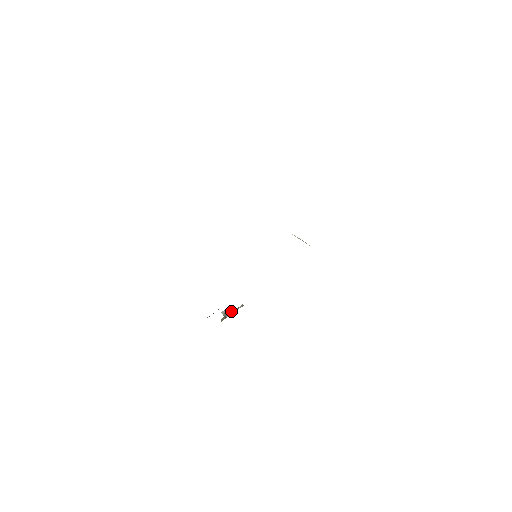
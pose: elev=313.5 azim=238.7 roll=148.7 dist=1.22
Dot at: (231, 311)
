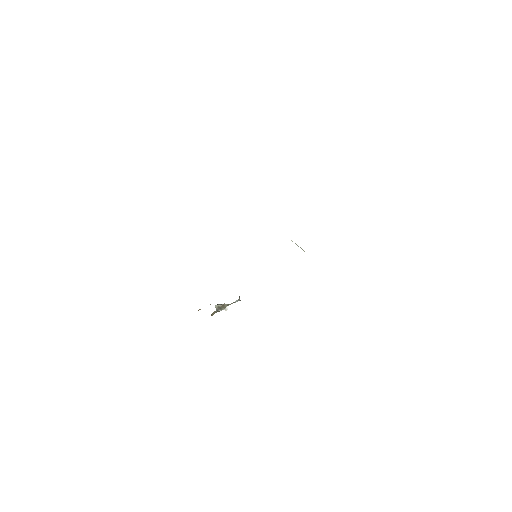
Dot at: (225, 305)
